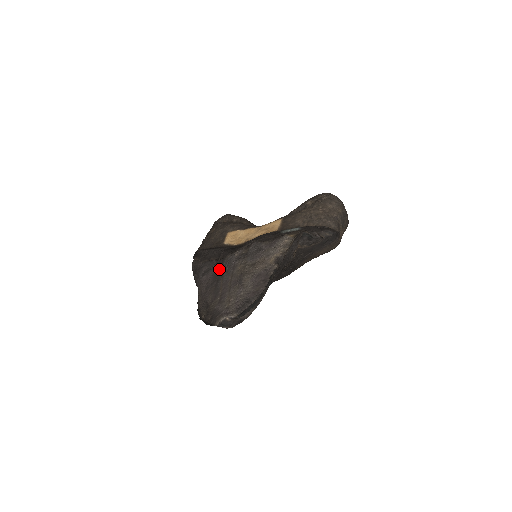
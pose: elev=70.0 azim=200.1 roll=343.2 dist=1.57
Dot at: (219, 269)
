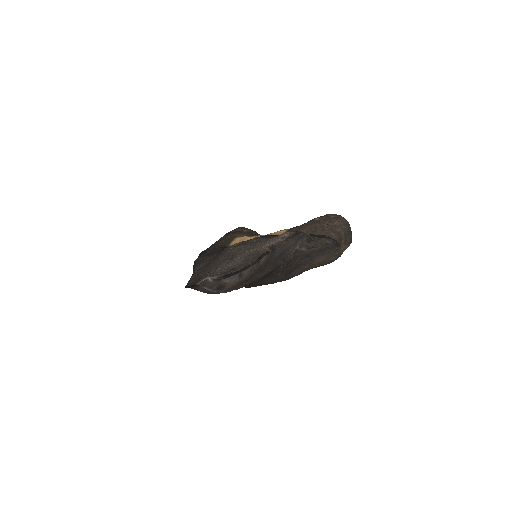
Dot at: (217, 255)
